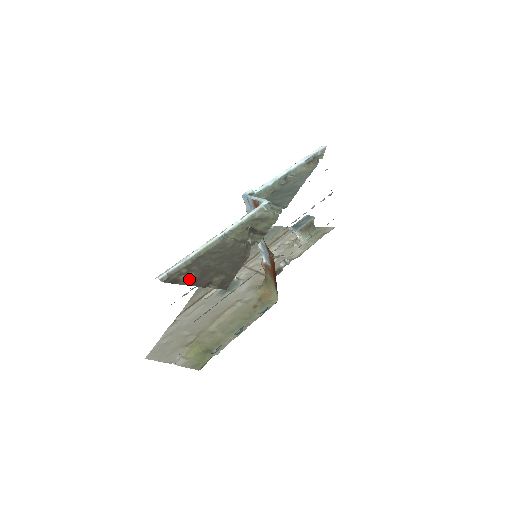
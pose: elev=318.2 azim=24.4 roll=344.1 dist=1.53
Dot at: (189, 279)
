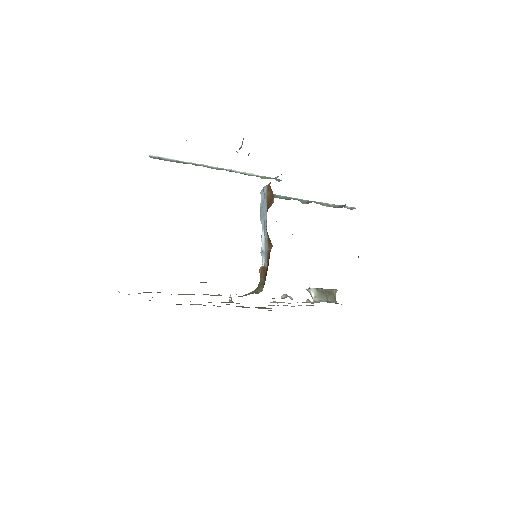
Dot at: occluded
